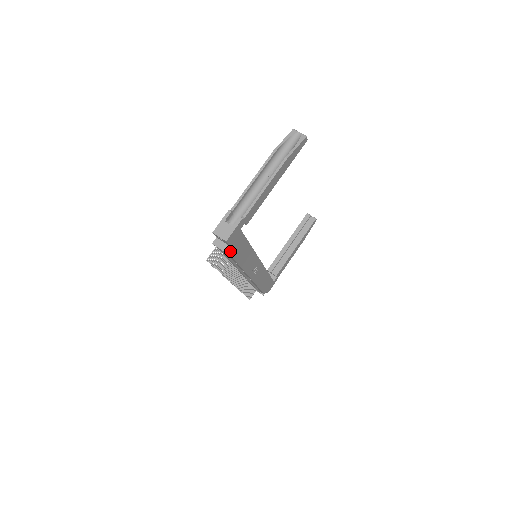
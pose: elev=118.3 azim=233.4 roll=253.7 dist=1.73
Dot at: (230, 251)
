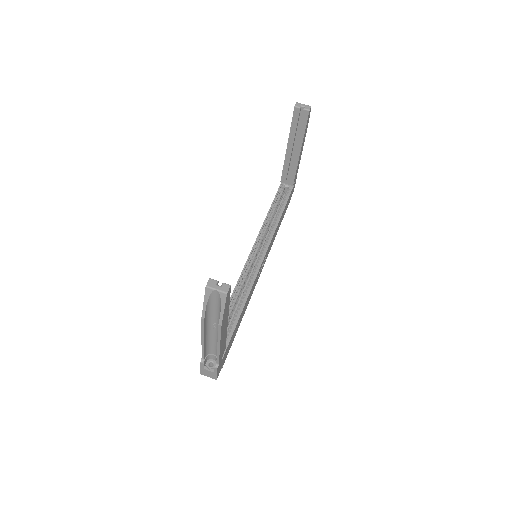
Dot at: (226, 357)
